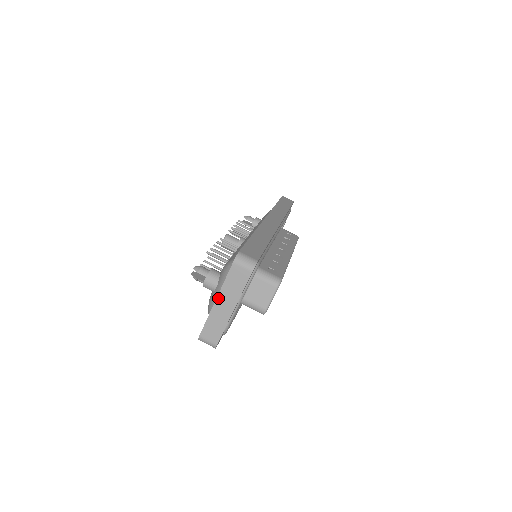
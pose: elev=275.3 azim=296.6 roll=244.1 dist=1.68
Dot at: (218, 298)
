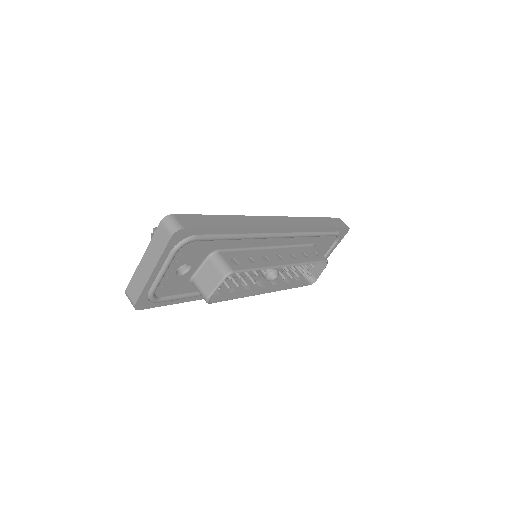
Dot at: (144, 256)
